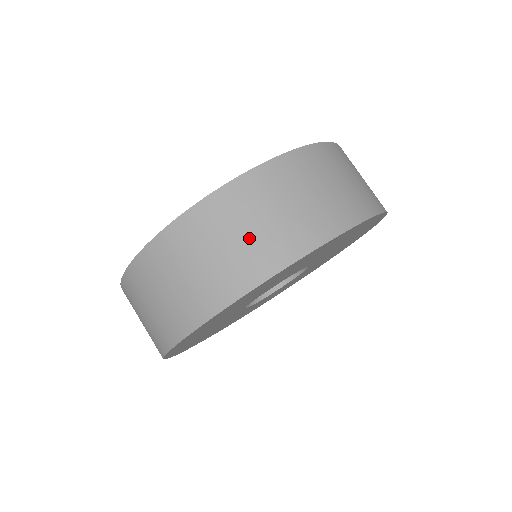
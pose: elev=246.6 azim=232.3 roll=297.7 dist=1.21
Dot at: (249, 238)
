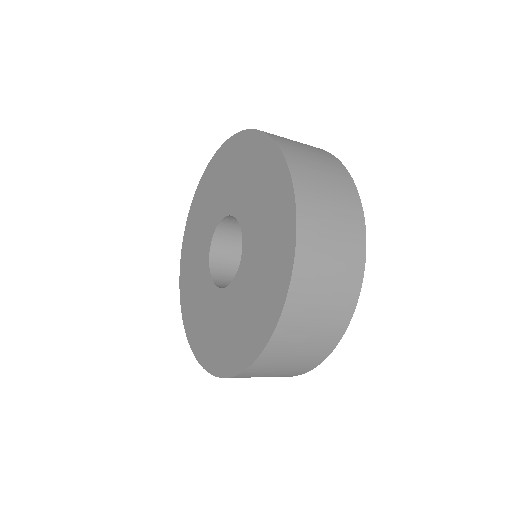
Dot at: (326, 308)
